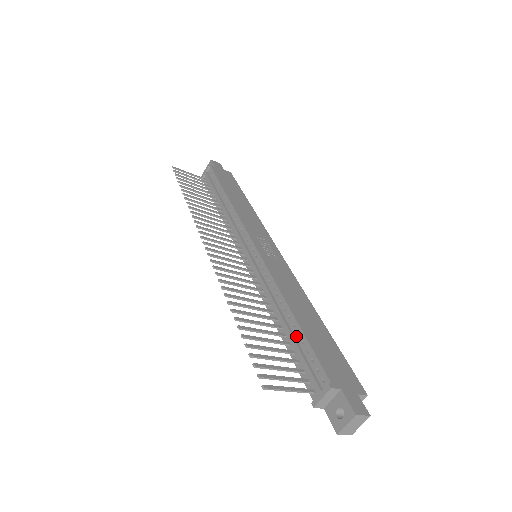
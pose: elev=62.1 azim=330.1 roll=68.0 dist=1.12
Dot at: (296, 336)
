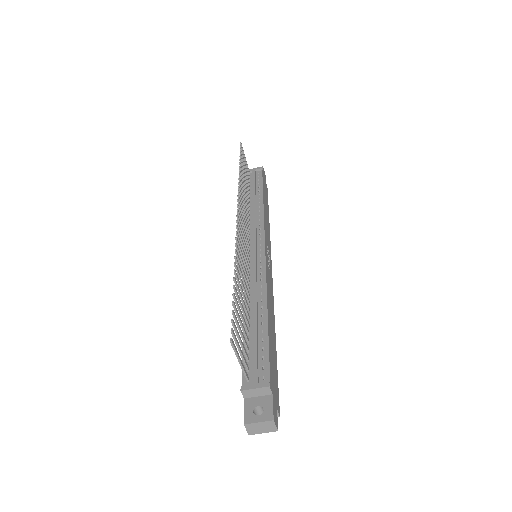
Dot at: (260, 332)
